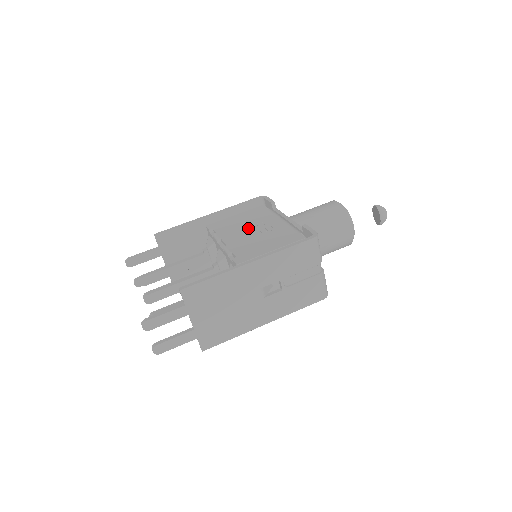
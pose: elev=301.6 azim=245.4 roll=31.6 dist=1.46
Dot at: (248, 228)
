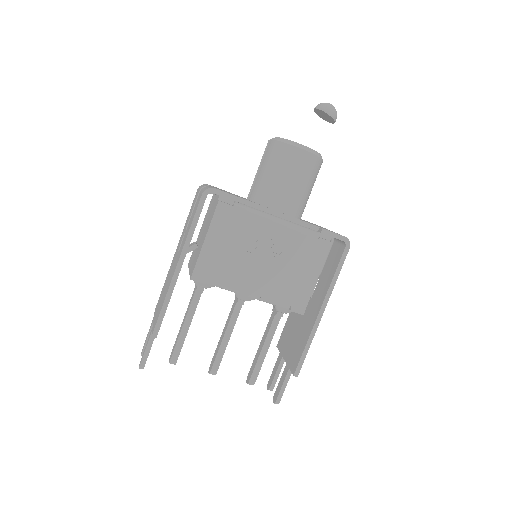
Dot at: (253, 258)
